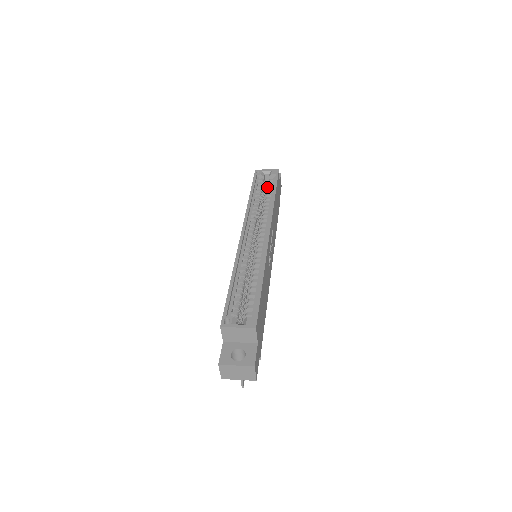
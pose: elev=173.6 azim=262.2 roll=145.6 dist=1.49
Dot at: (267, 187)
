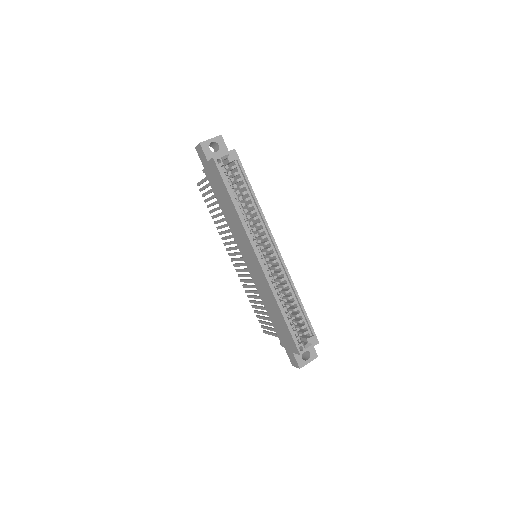
Dot at: (237, 180)
